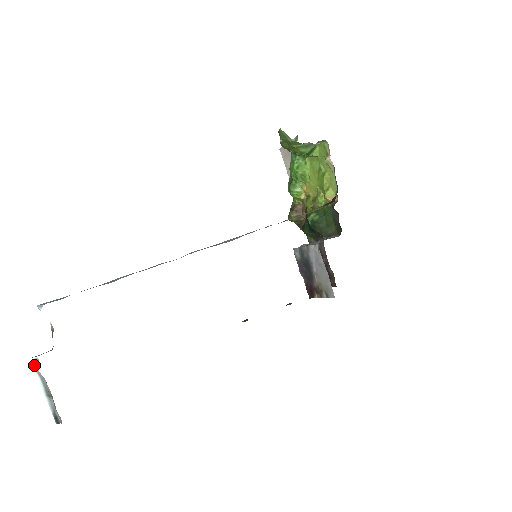
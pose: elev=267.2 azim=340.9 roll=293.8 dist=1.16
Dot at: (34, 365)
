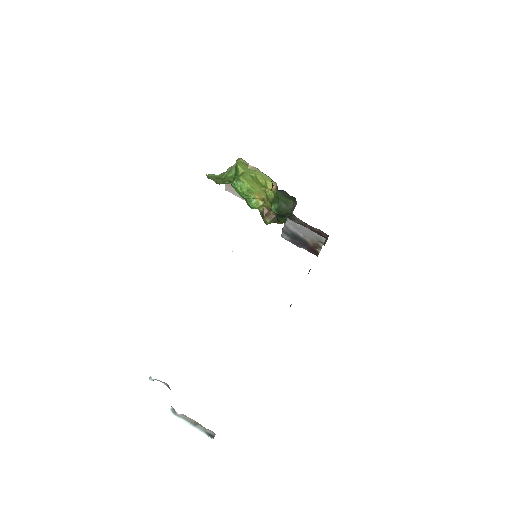
Dot at: (173, 414)
